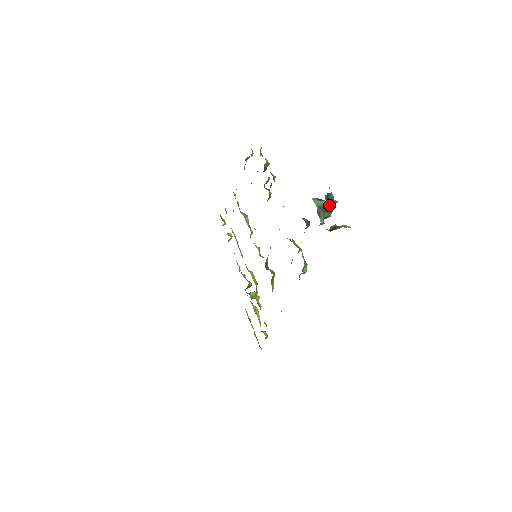
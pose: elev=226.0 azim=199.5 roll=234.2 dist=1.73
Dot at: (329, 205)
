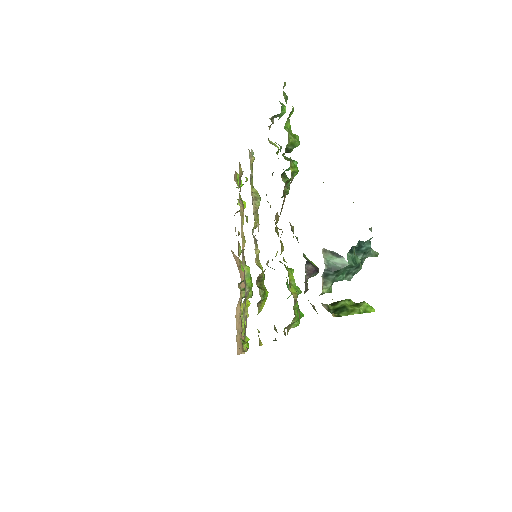
Dot at: (350, 266)
